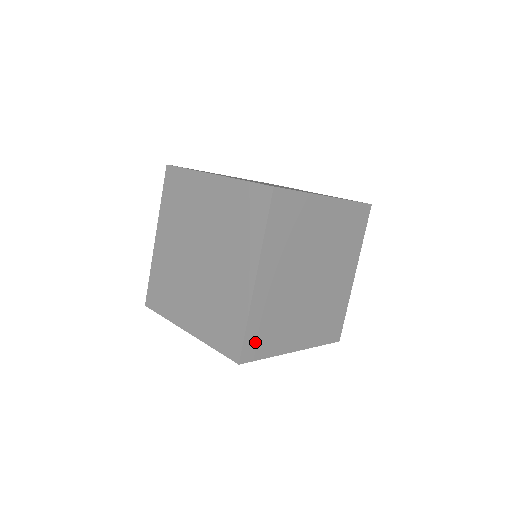
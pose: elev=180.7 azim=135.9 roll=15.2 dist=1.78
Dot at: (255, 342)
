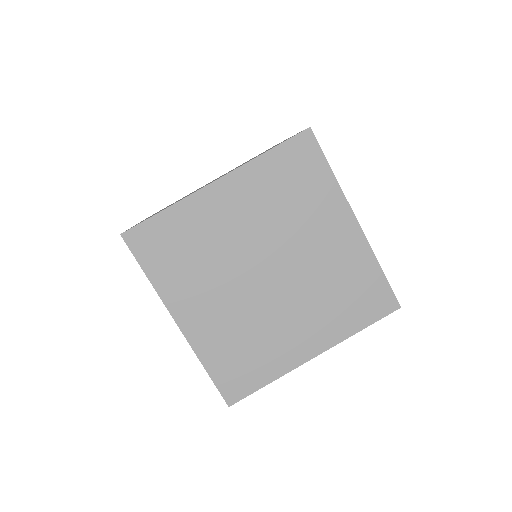
Dot at: occluded
